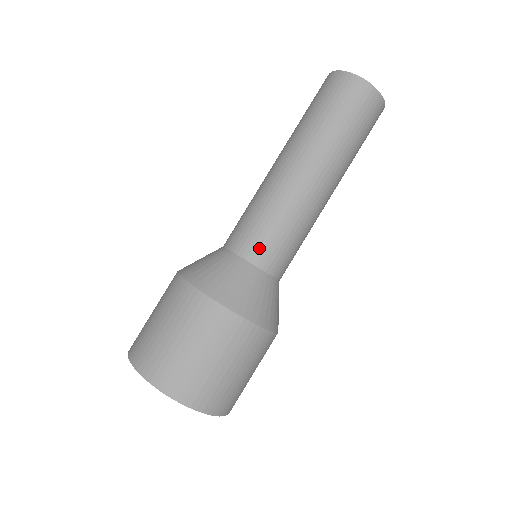
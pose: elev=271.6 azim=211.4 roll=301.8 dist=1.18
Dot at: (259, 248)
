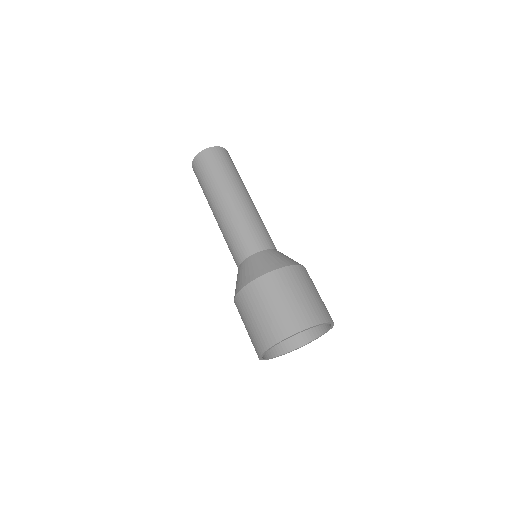
Dot at: (245, 248)
